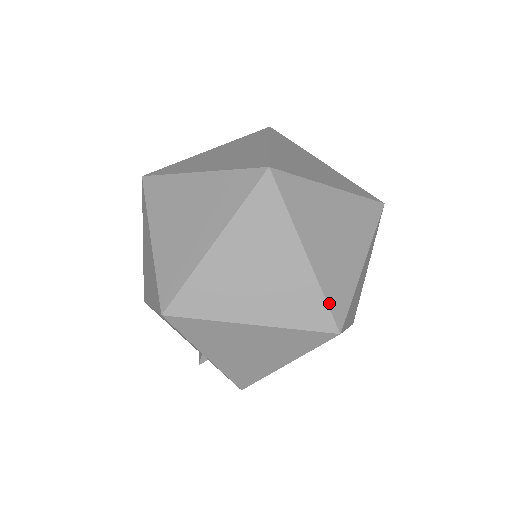
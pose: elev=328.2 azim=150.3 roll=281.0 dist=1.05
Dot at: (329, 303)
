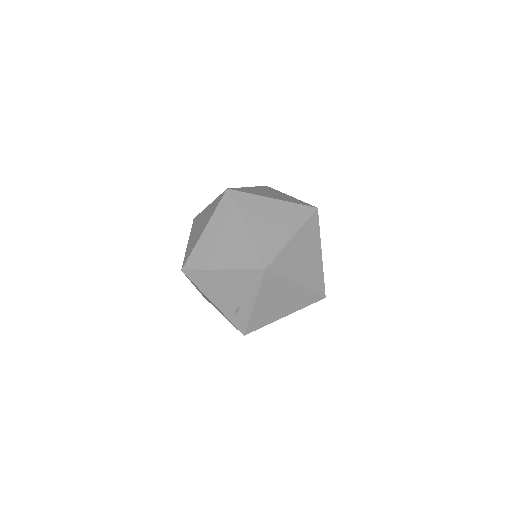
Dot at: occluded
